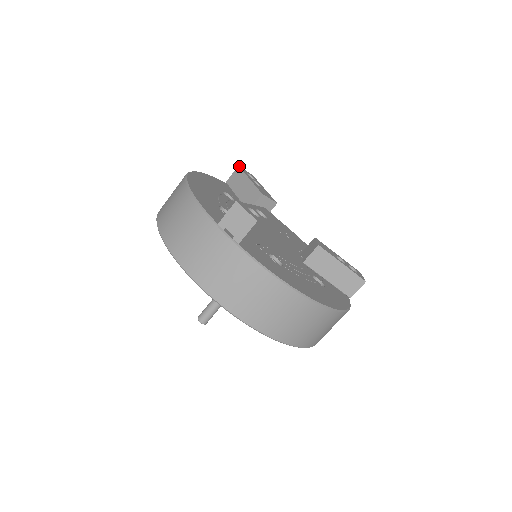
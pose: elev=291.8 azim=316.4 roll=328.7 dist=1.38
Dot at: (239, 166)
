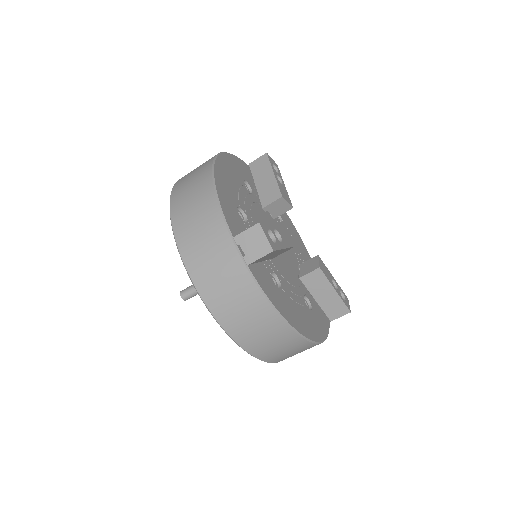
Dot at: (267, 153)
